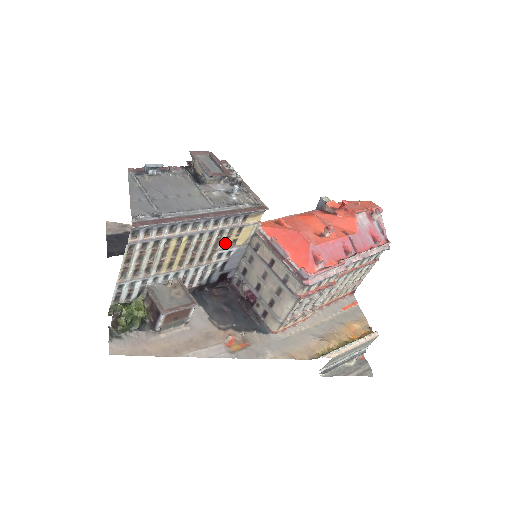
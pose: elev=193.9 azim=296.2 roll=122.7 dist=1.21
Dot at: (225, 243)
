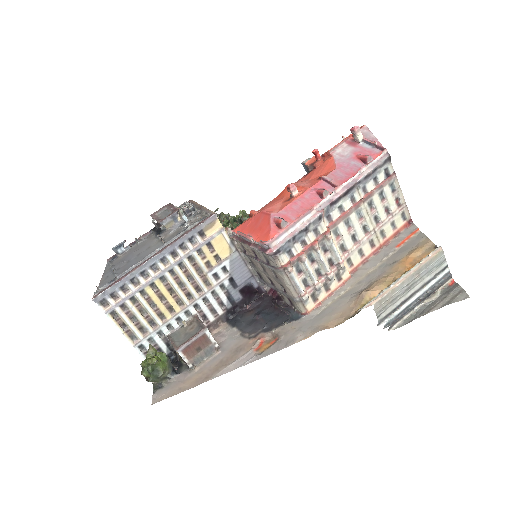
Dot at: (209, 264)
